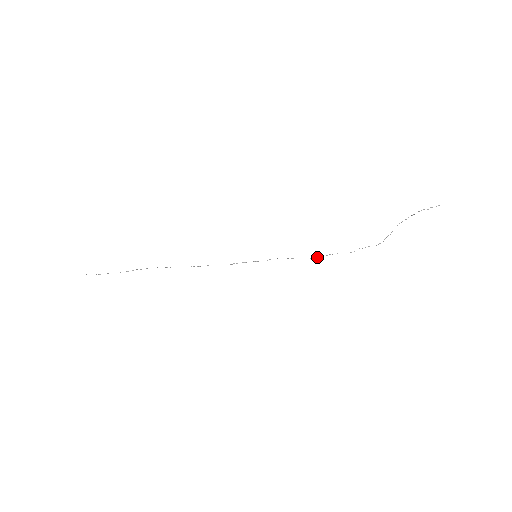
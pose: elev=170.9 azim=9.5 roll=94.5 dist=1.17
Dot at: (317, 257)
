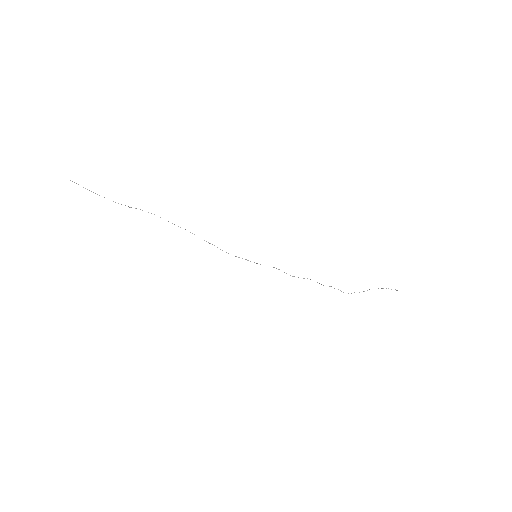
Dot at: occluded
